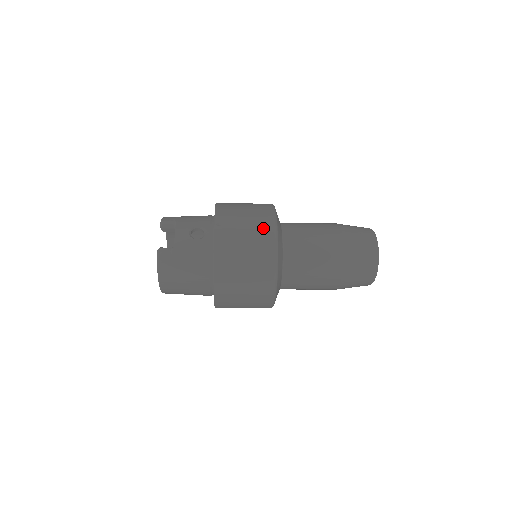
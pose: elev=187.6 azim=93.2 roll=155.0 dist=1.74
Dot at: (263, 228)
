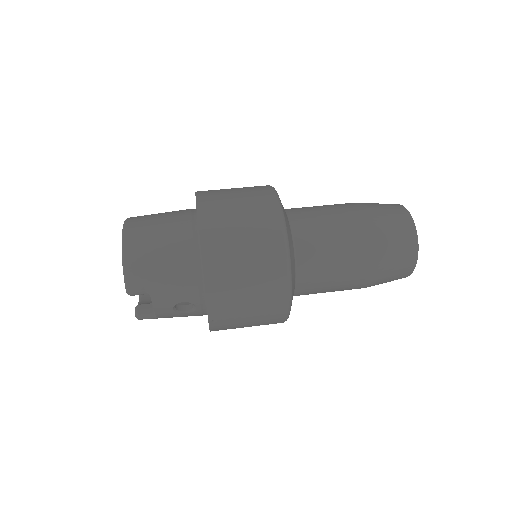
Dot at: (272, 317)
